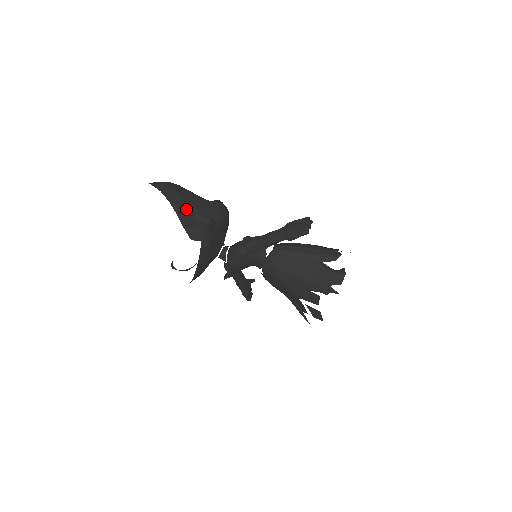
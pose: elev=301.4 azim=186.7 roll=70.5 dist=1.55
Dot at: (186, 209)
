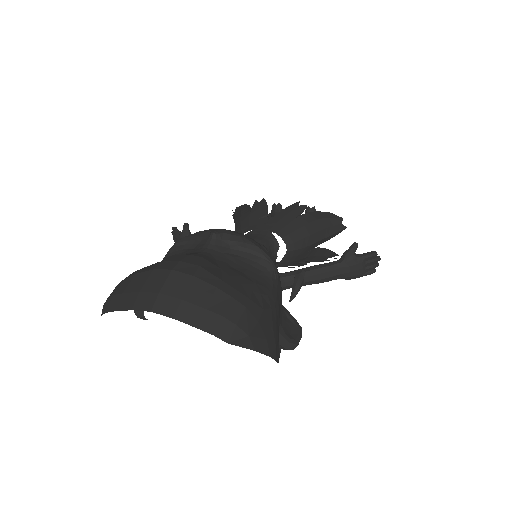
Dot at: (278, 339)
